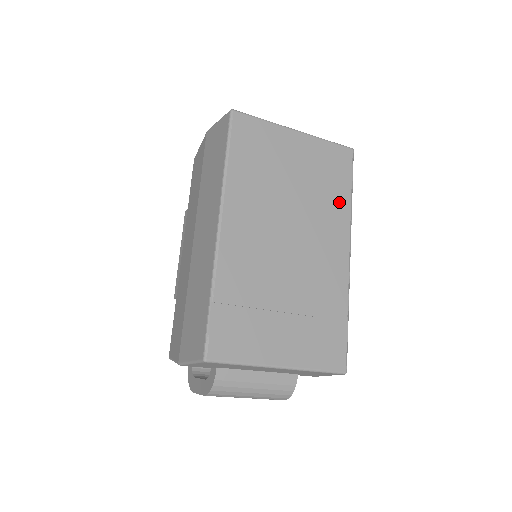
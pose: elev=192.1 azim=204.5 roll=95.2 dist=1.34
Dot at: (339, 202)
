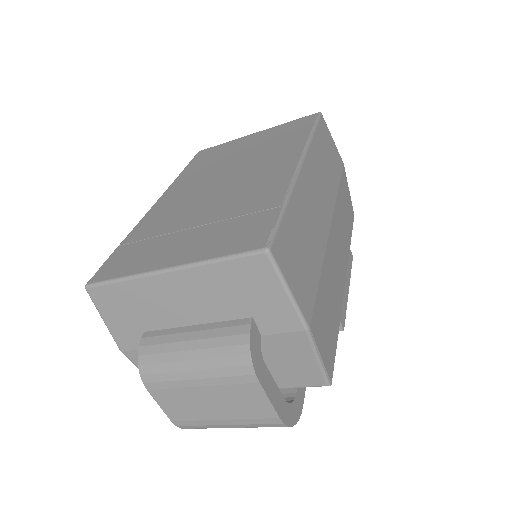
Dot at: (293, 142)
